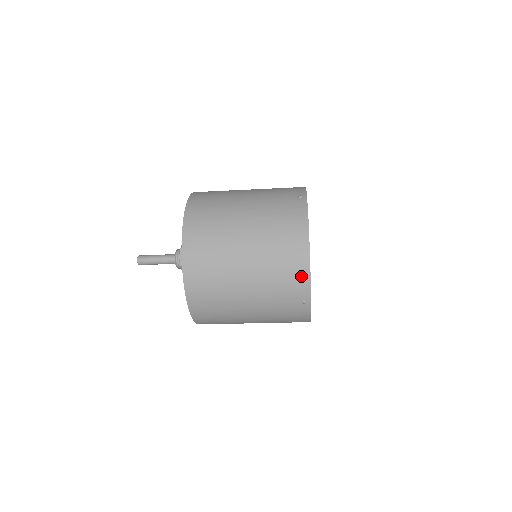
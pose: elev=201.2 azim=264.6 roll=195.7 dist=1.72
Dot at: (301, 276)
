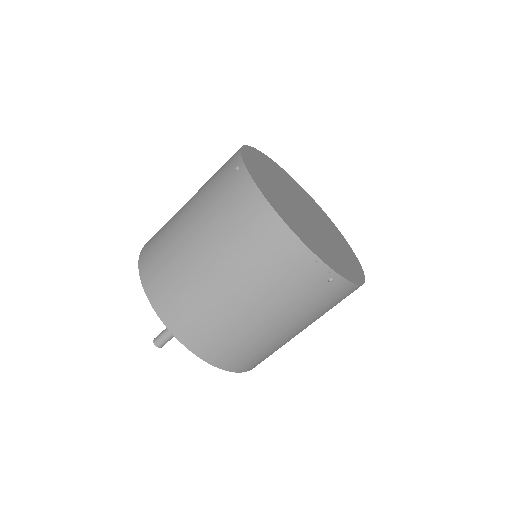
Dot at: (301, 259)
